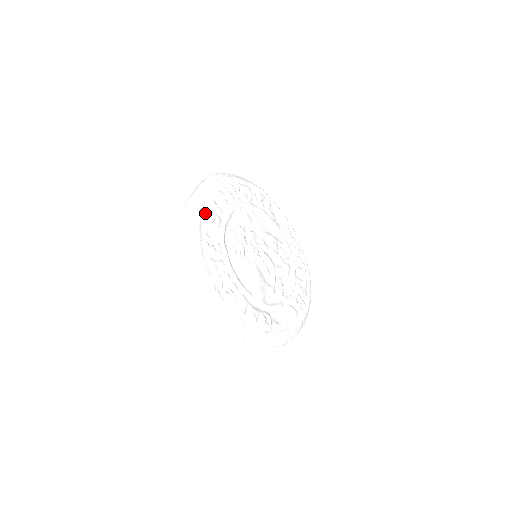
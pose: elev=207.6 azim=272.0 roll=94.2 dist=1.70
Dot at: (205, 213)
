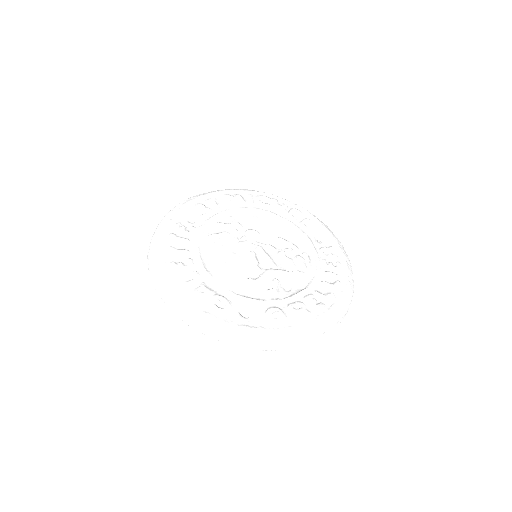
Dot at: (195, 205)
